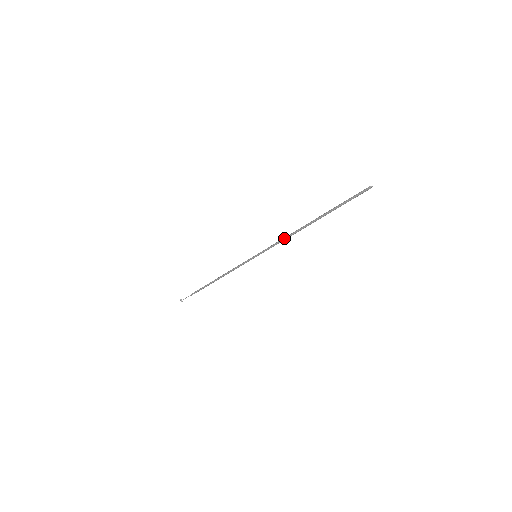
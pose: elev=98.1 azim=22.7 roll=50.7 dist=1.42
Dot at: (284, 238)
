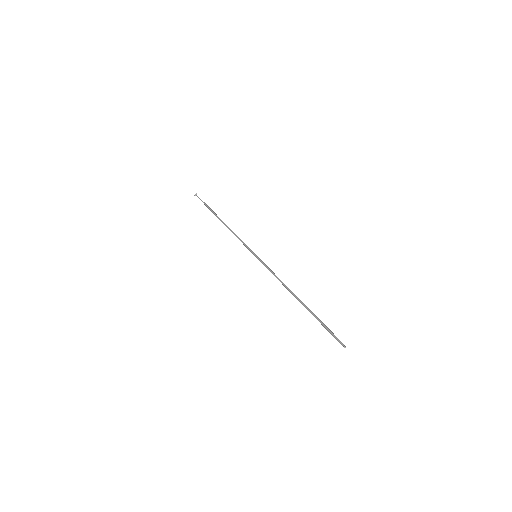
Dot at: (279, 279)
